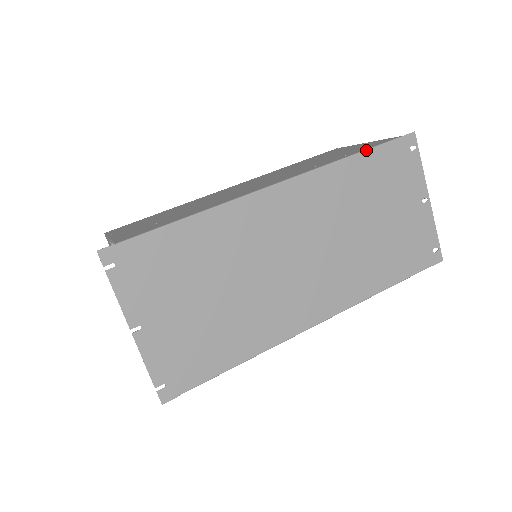
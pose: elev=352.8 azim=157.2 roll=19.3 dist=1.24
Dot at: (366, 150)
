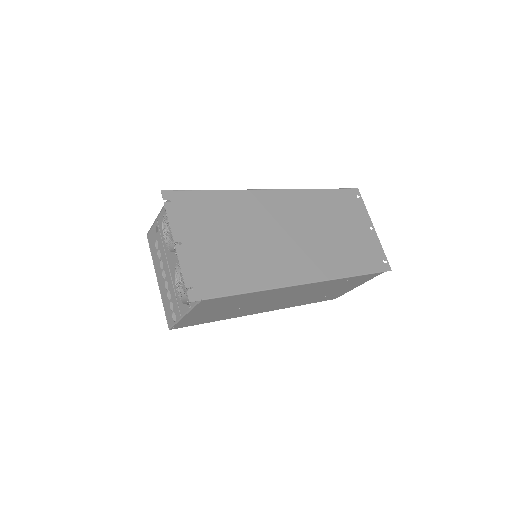
Dot at: (328, 189)
